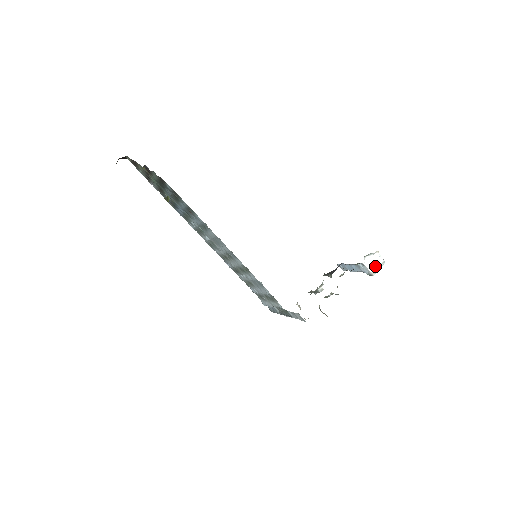
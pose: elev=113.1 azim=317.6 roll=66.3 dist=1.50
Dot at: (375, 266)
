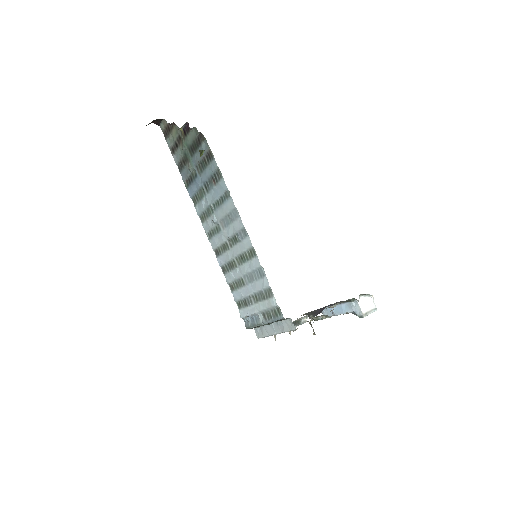
Dot at: (368, 308)
